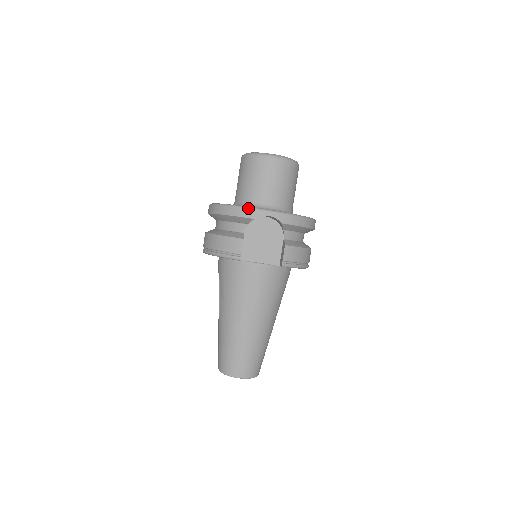
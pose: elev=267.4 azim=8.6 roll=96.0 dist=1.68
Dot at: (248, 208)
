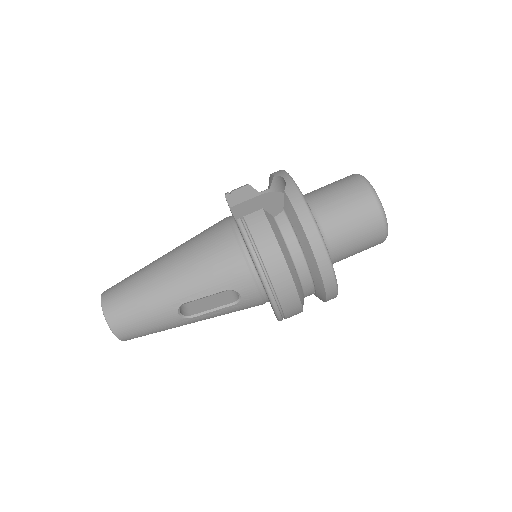
Dot at: (283, 170)
